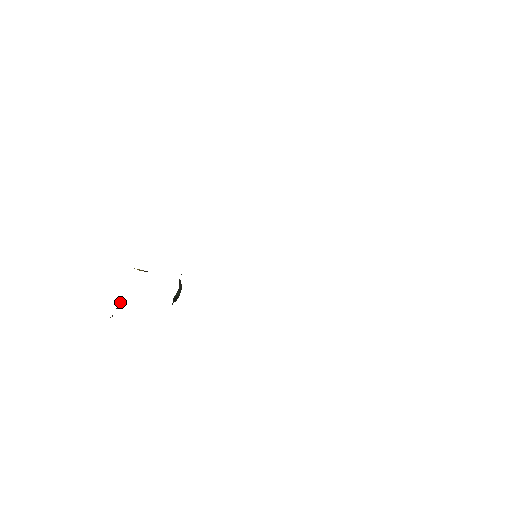
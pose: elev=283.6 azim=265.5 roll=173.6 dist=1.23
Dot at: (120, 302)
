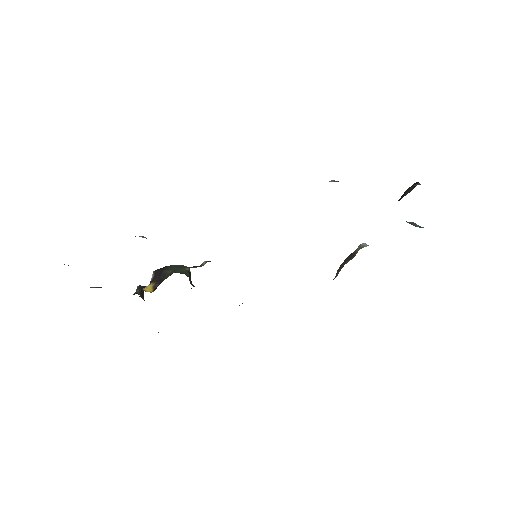
Dot at: occluded
